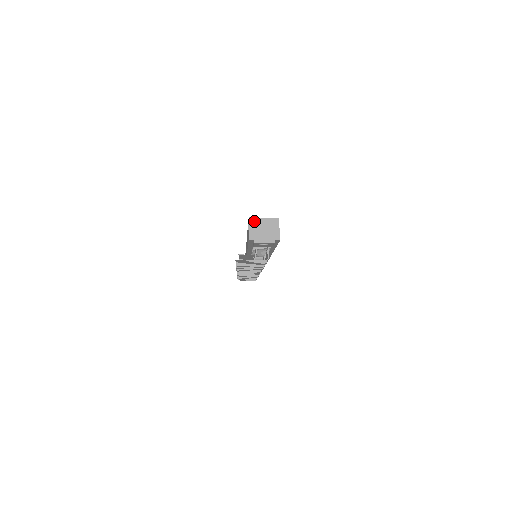
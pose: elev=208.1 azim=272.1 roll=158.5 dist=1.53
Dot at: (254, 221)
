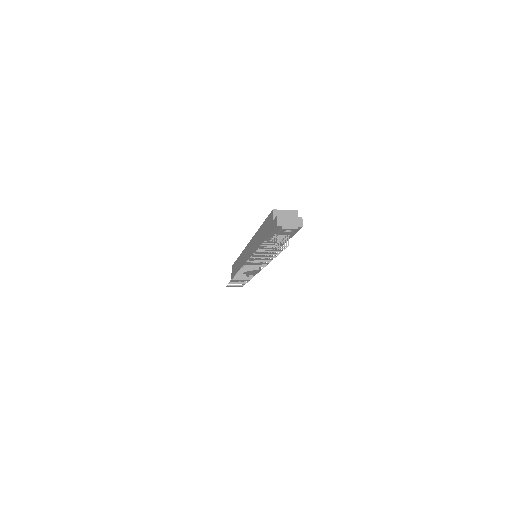
Dot at: (277, 212)
